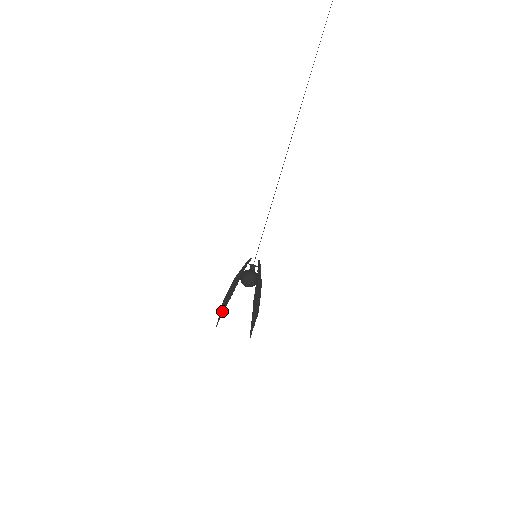
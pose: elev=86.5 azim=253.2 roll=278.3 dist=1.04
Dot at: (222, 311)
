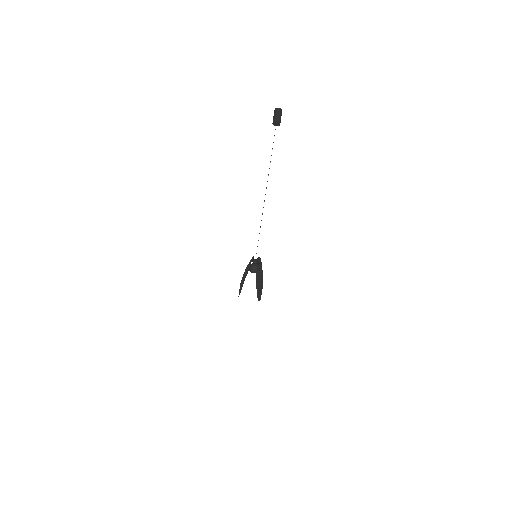
Dot at: (243, 282)
